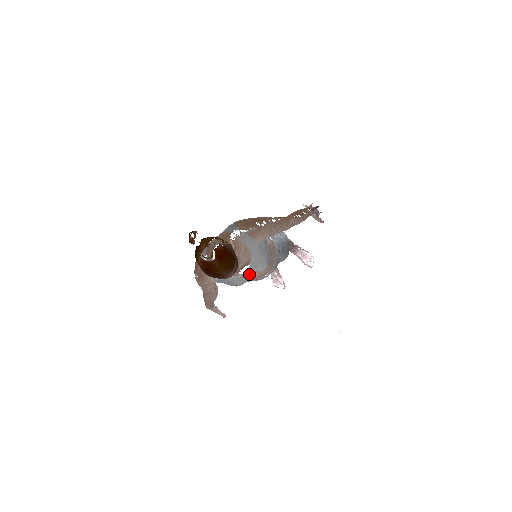
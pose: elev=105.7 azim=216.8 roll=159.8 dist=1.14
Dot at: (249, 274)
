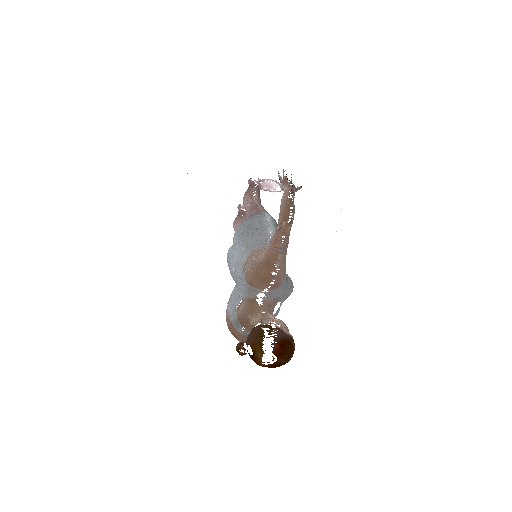
Dot at: (281, 304)
